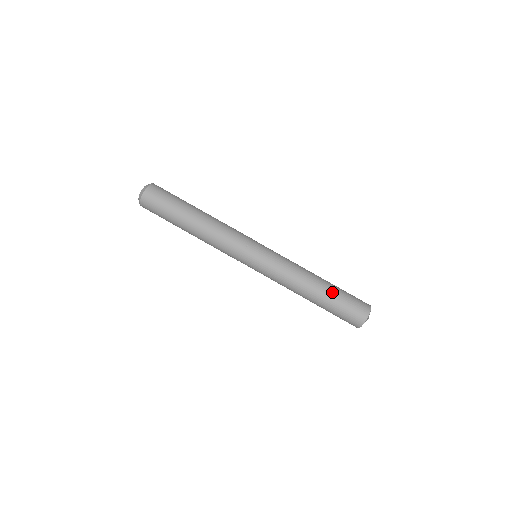
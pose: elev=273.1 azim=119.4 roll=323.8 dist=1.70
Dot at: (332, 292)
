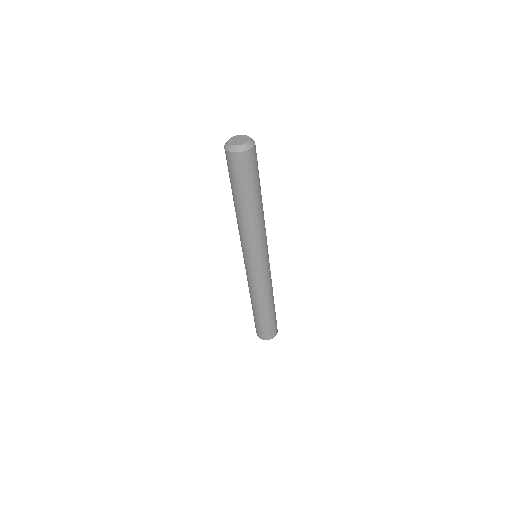
Dot at: (259, 317)
